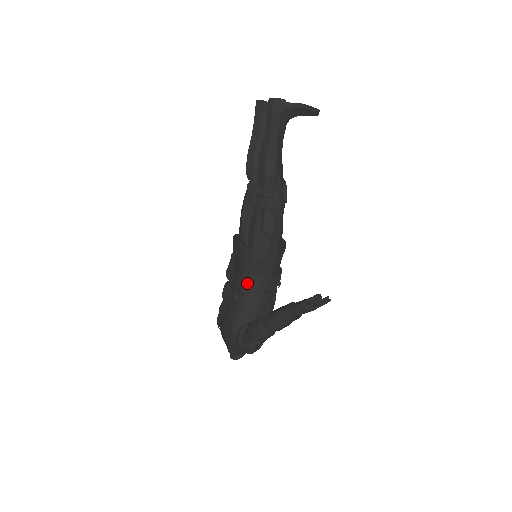
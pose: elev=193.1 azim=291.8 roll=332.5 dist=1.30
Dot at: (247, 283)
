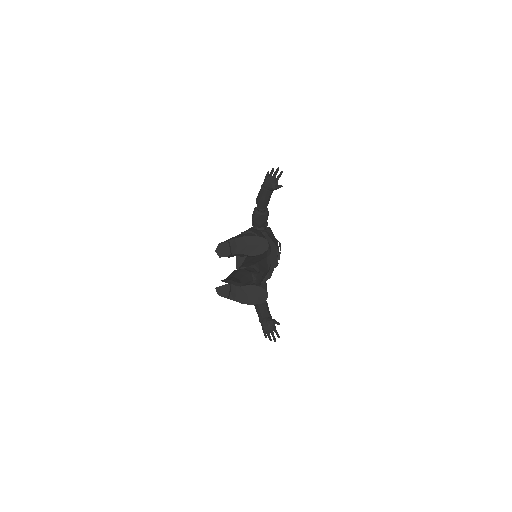
Dot at: occluded
